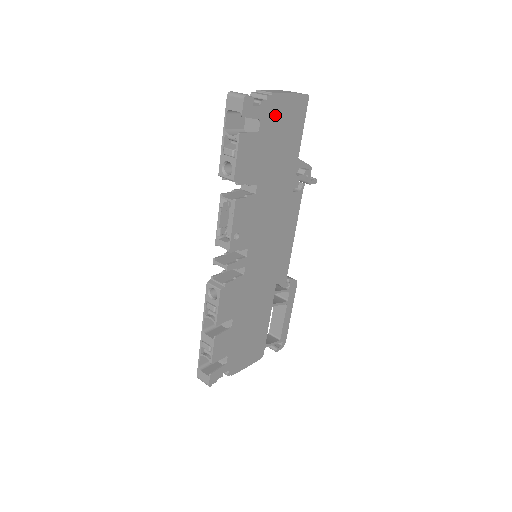
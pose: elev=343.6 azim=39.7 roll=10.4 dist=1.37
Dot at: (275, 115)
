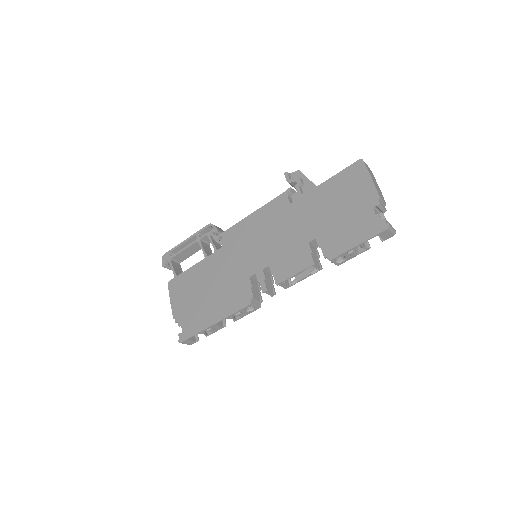
Dot at: occluded
